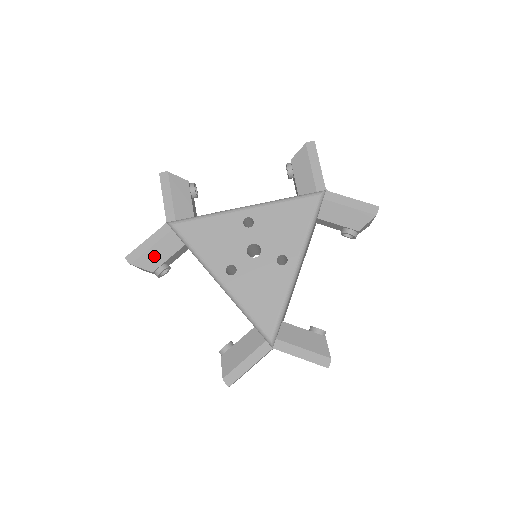
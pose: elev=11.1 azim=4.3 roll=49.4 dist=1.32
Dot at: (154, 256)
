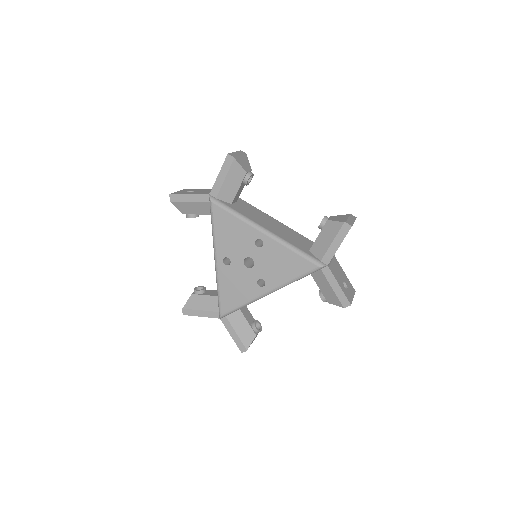
Dot at: (189, 207)
